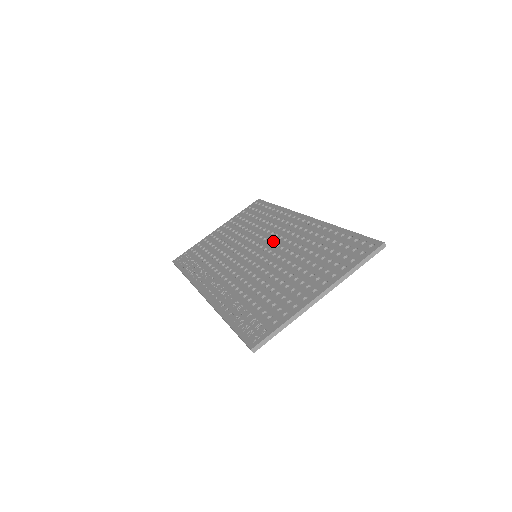
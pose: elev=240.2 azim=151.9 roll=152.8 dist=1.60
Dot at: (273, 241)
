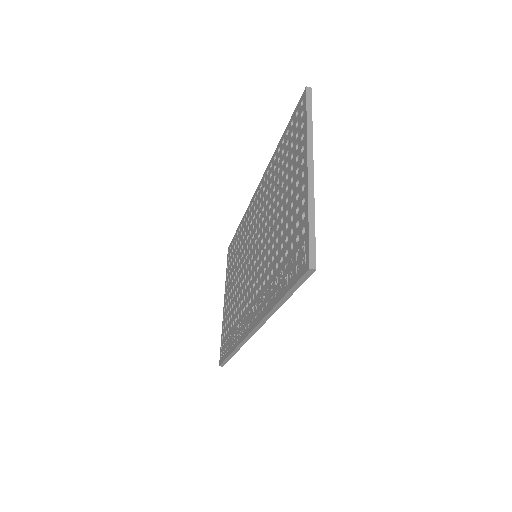
Dot at: (254, 231)
